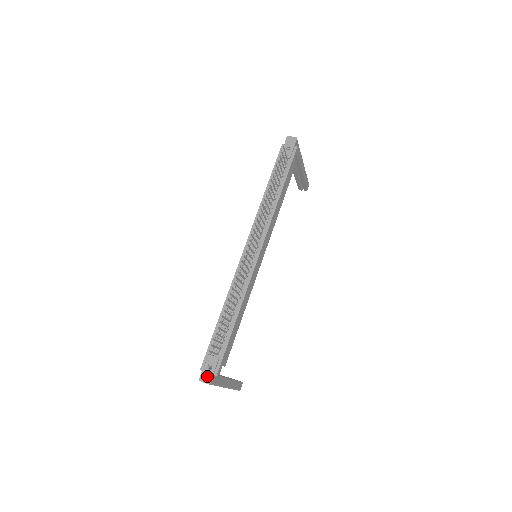
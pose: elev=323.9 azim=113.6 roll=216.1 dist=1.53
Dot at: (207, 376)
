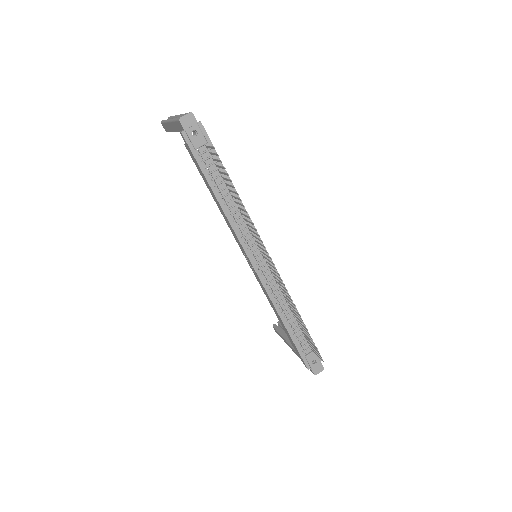
Dot at: (318, 368)
